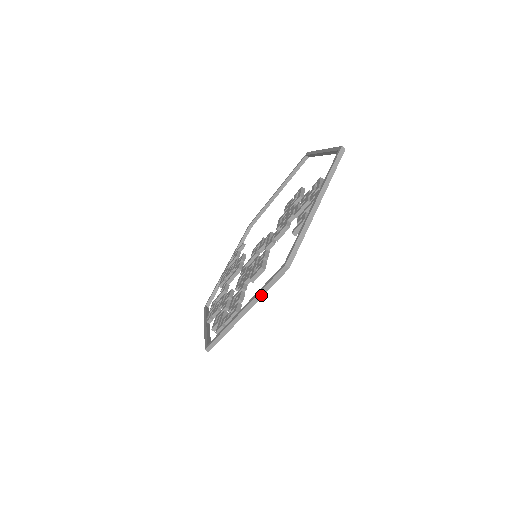
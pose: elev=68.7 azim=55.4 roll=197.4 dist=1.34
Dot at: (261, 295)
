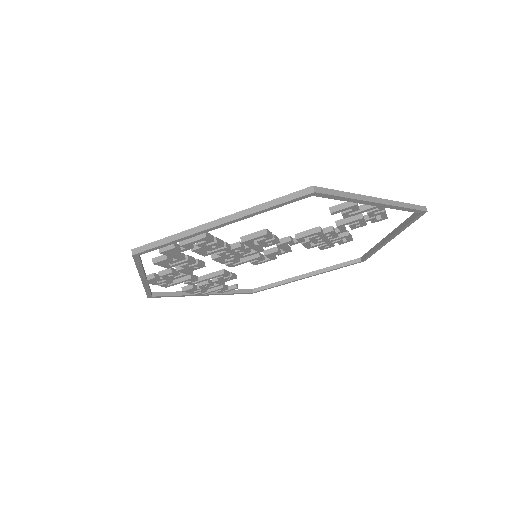
Dot at: (256, 210)
